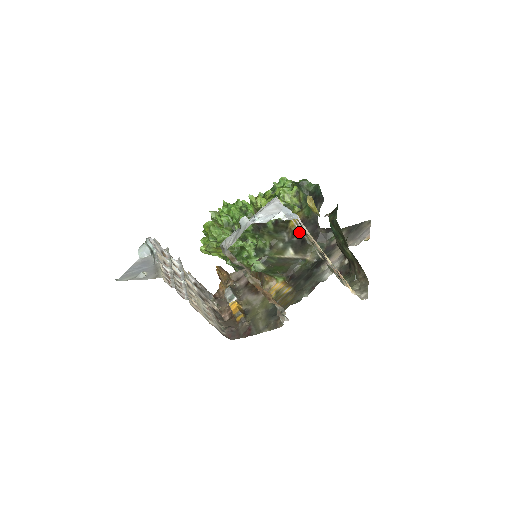
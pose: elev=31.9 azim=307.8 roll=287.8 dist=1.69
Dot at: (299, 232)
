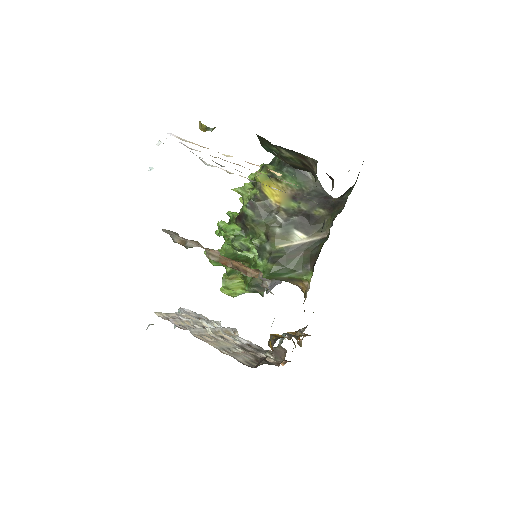
Dot at: (298, 209)
